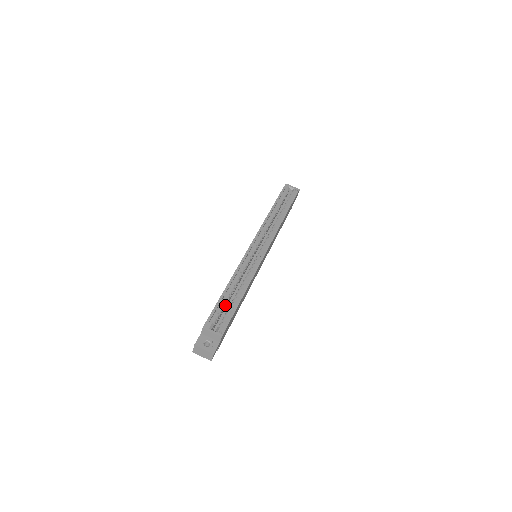
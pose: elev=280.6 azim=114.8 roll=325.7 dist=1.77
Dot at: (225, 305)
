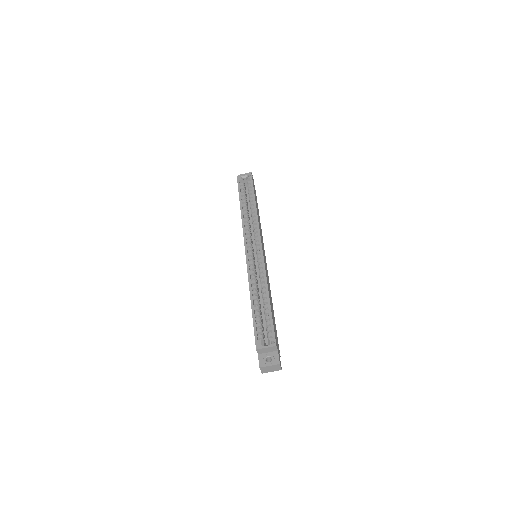
Dot at: (260, 317)
